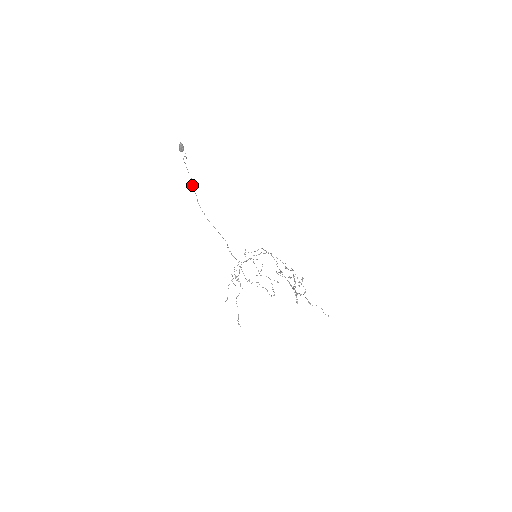
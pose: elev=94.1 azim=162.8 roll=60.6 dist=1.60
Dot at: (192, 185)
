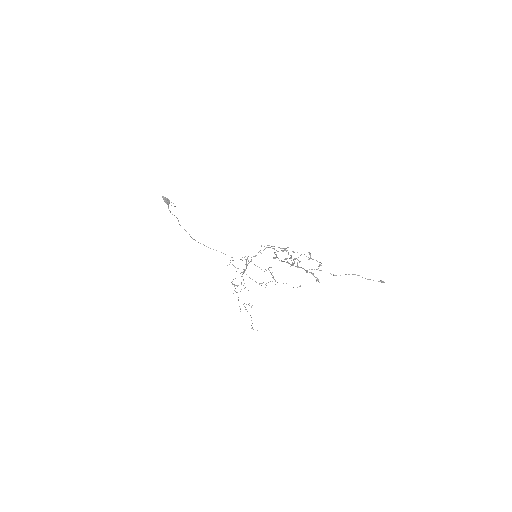
Dot at: (180, 225)
